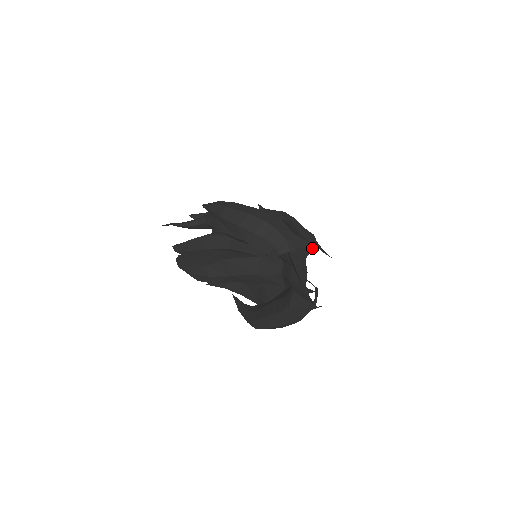
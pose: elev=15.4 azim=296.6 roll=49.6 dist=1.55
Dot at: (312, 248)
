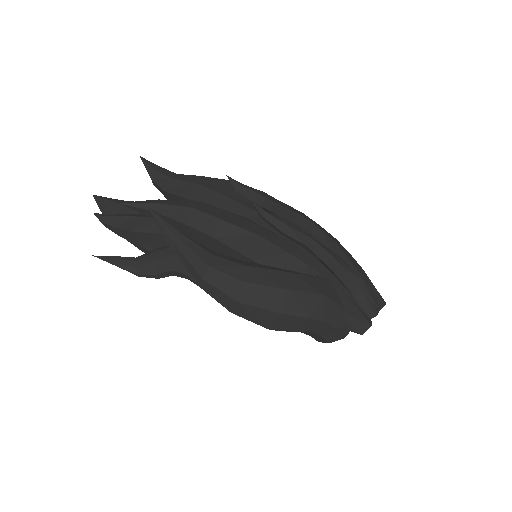
Dot at: (368, 319)
